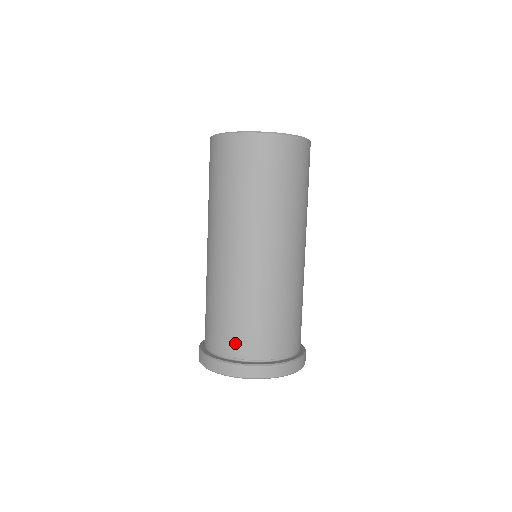
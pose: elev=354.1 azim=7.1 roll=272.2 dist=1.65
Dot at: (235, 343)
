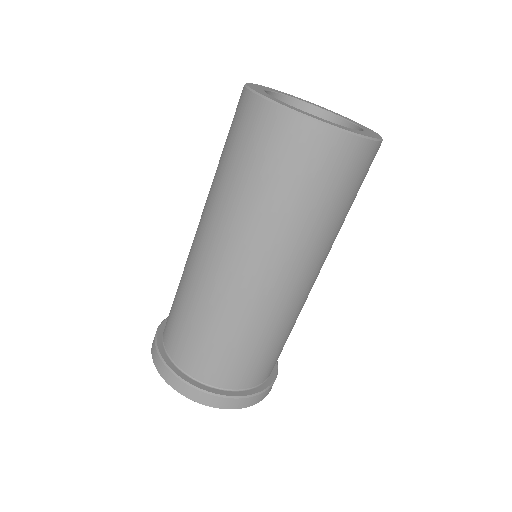
Dot at: (246, 375)
